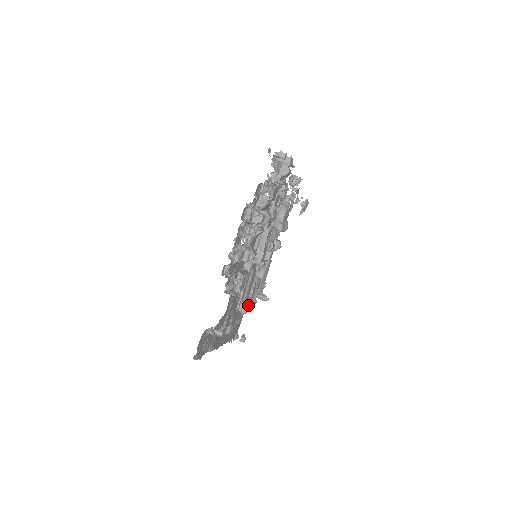
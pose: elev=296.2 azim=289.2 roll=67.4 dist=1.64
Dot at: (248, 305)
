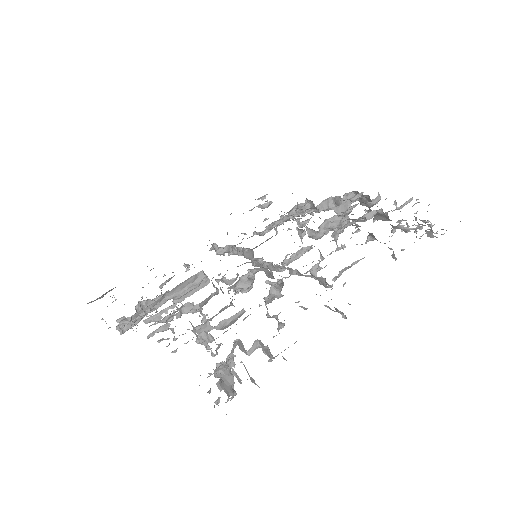
Dot at: (268, 218)
